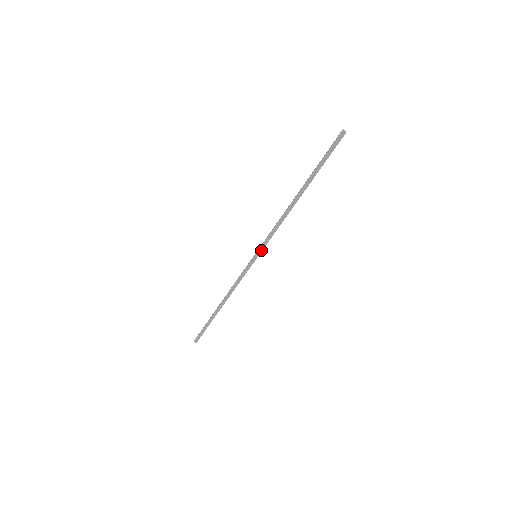
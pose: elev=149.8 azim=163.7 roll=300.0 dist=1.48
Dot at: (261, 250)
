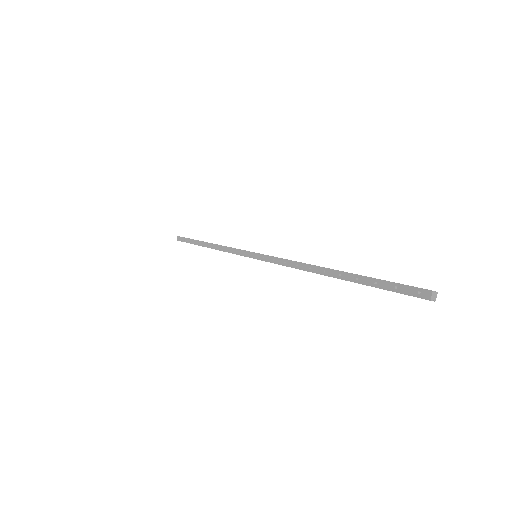
Dot at: occluded
